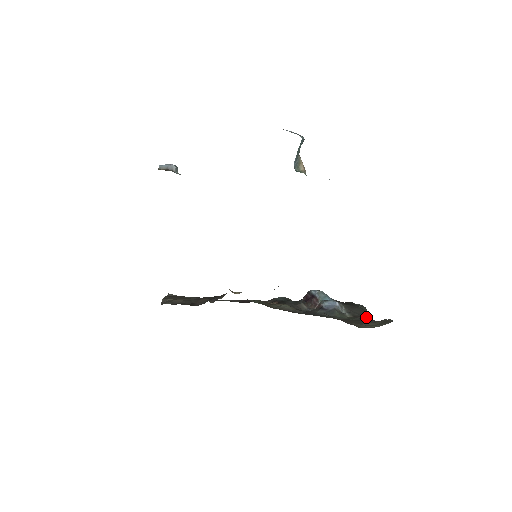
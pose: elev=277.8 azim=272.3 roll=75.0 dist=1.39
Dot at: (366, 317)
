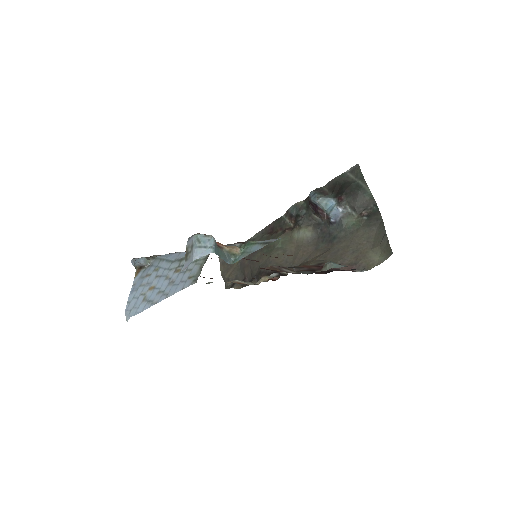
Dot at: (370, 206)
